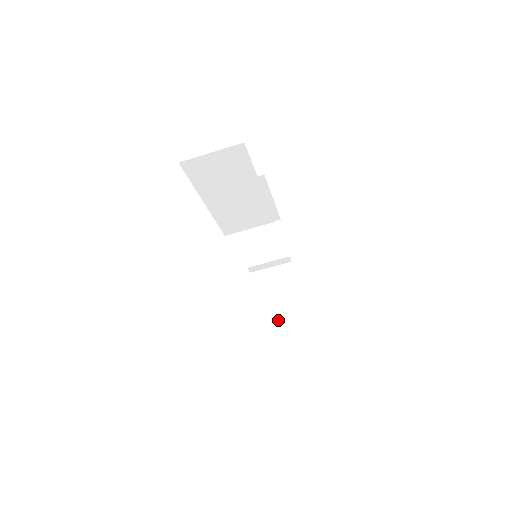
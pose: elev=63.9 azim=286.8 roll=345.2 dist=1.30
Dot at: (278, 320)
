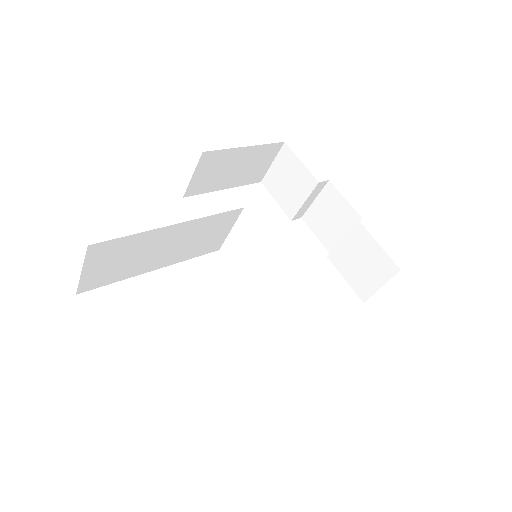
Dot at: (354, 261)
